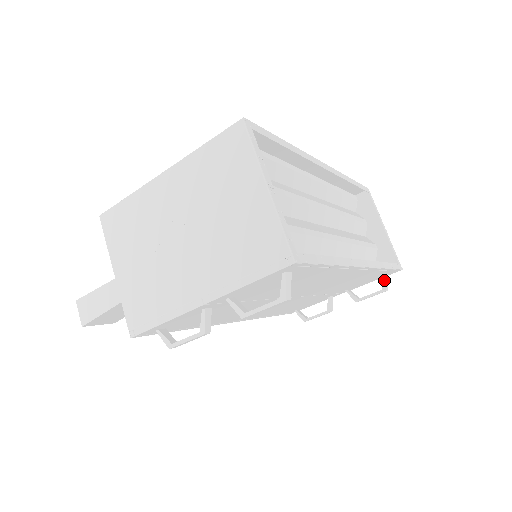
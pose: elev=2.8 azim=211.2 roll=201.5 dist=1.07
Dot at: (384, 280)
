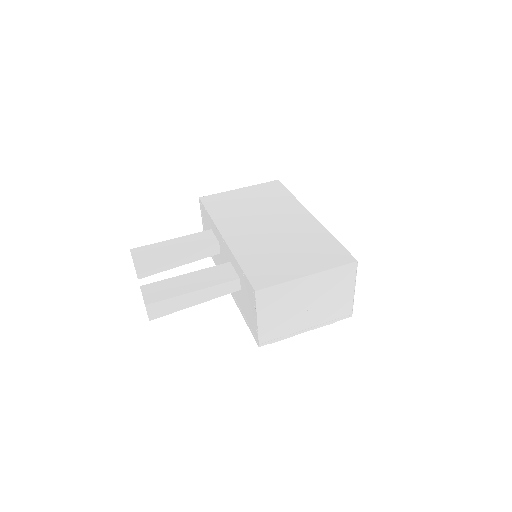
Dot at: occluded
